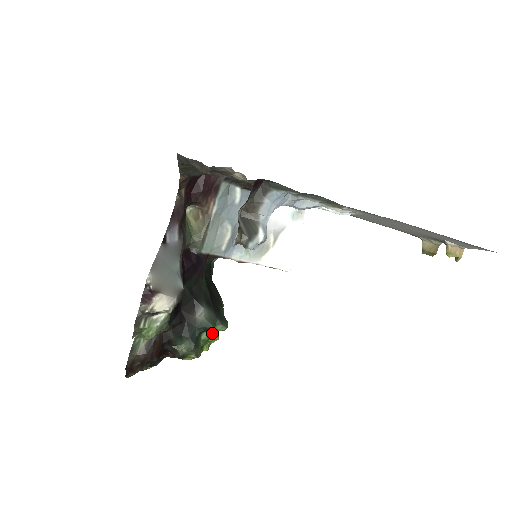
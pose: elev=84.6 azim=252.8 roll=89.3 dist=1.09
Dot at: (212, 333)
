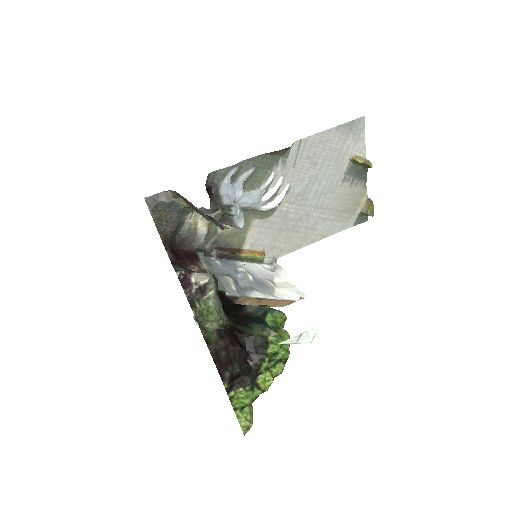
Dot at: (275, 322)
